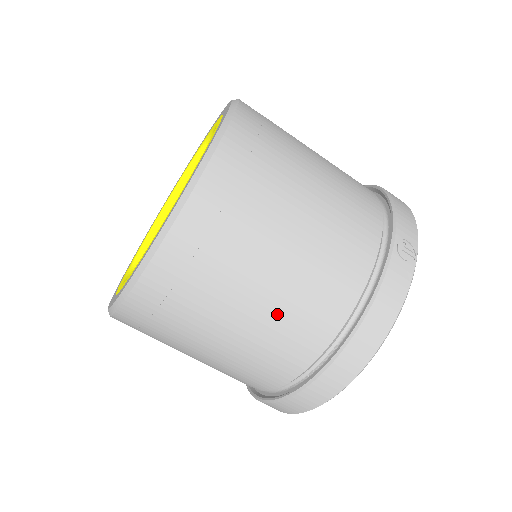
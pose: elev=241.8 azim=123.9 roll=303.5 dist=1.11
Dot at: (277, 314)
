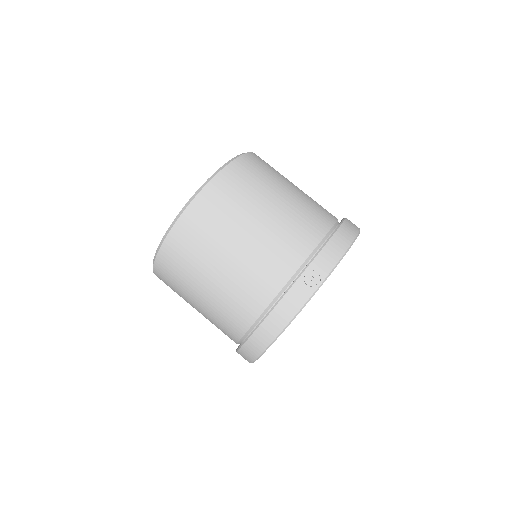
Dot at: (220, 299)
